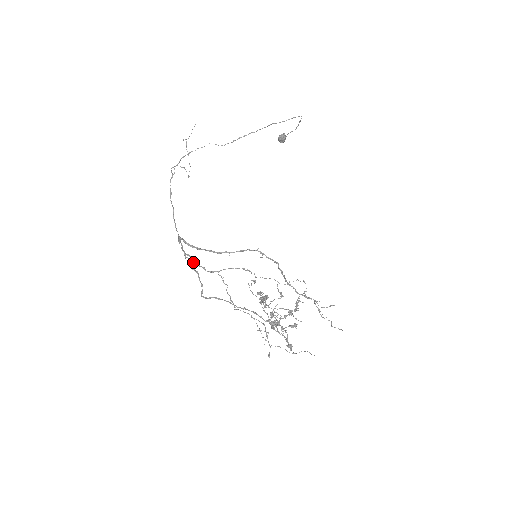
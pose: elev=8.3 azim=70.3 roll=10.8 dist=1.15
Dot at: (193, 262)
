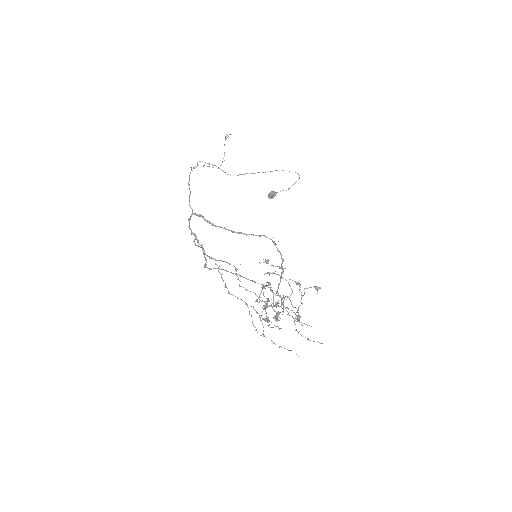
Dot at: (198, 241)
